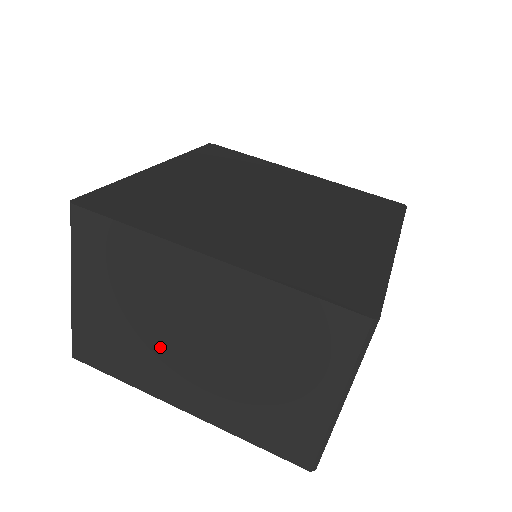
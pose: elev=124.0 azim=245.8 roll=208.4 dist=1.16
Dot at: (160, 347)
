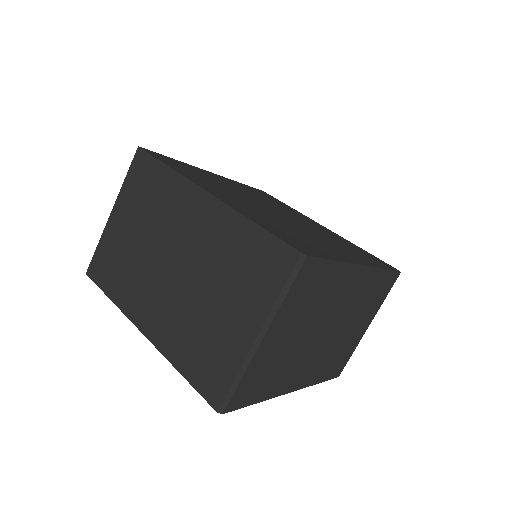
Dot at: (148, 268)
